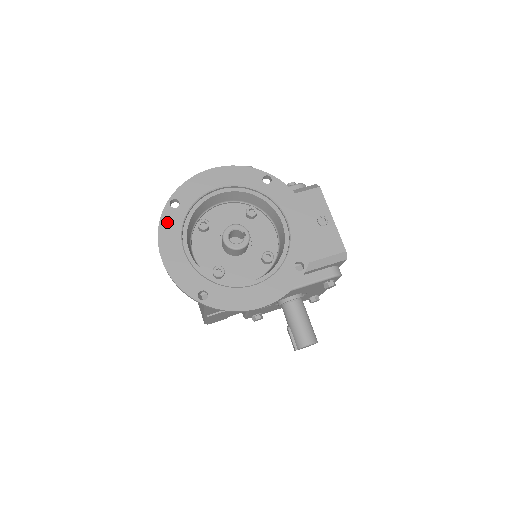
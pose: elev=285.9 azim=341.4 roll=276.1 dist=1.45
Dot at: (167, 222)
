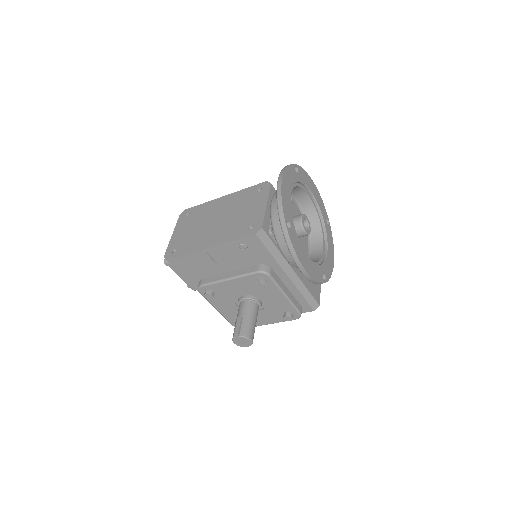
Dot at: (291, 171)
